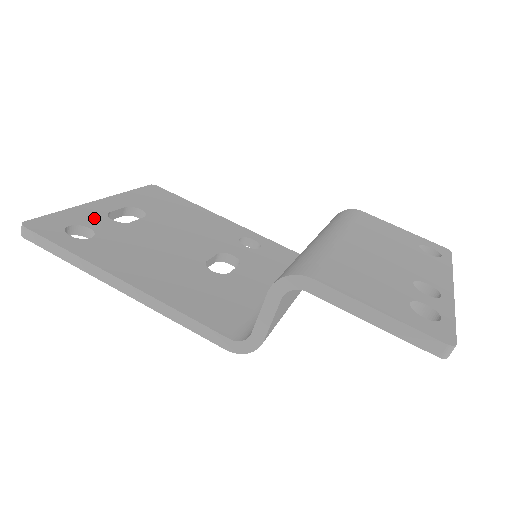
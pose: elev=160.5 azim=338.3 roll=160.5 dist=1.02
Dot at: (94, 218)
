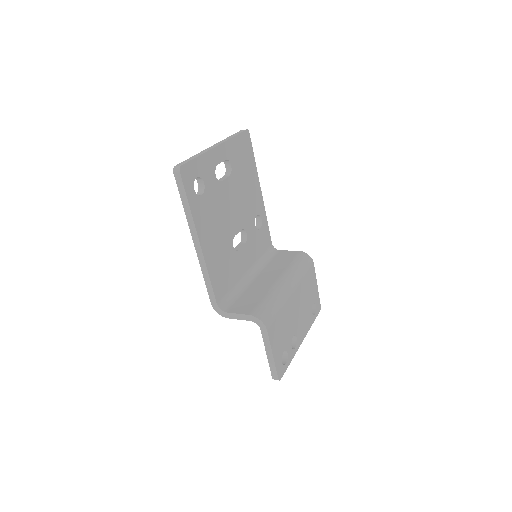
Dot at: (209, 171)
